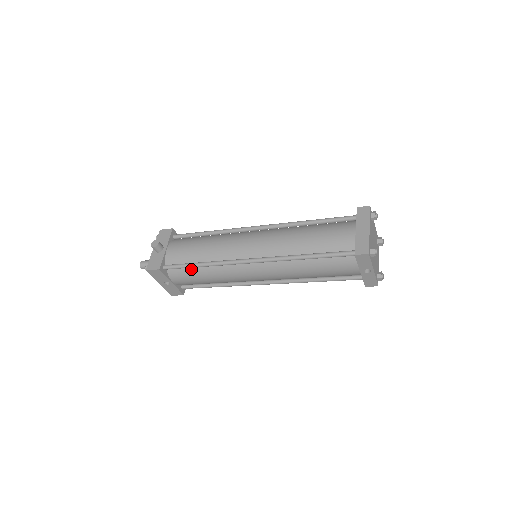
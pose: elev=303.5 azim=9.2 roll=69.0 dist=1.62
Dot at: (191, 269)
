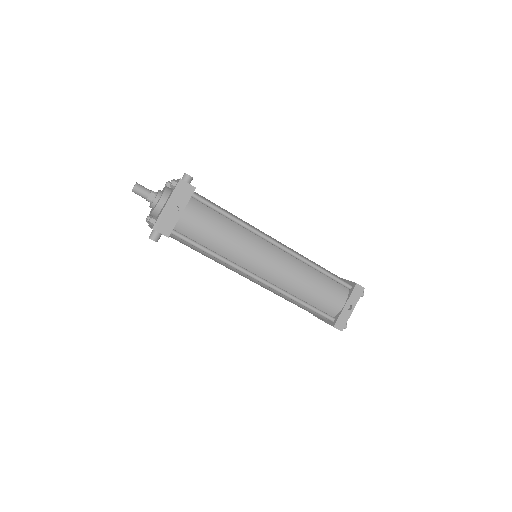
Dot at: (216, 214)
